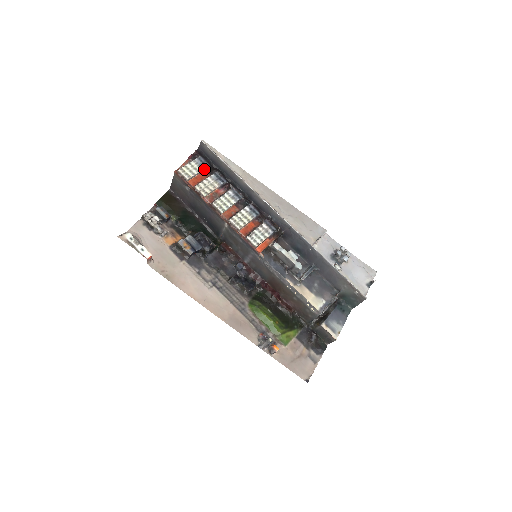
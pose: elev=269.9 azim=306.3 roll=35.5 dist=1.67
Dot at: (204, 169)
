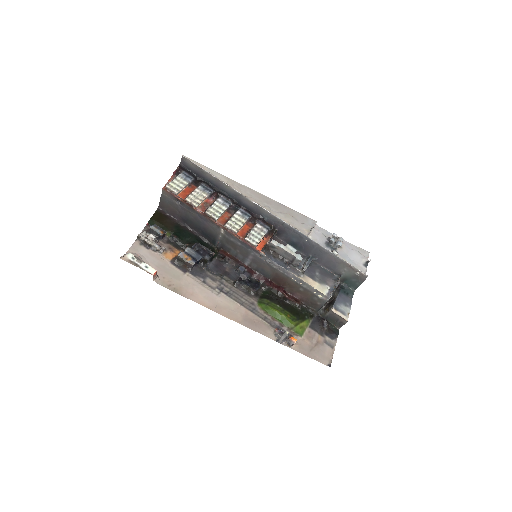
Dot at: (190, 182)
